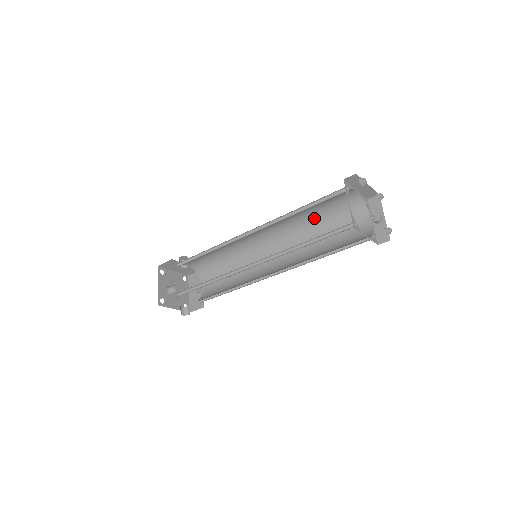
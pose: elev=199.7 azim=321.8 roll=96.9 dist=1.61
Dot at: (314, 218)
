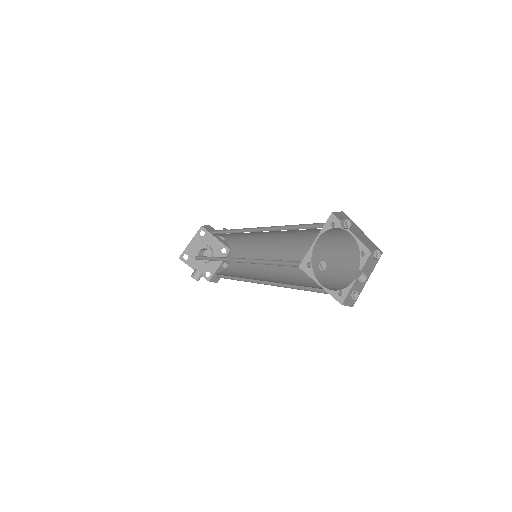
Dot at: (316, 245)
